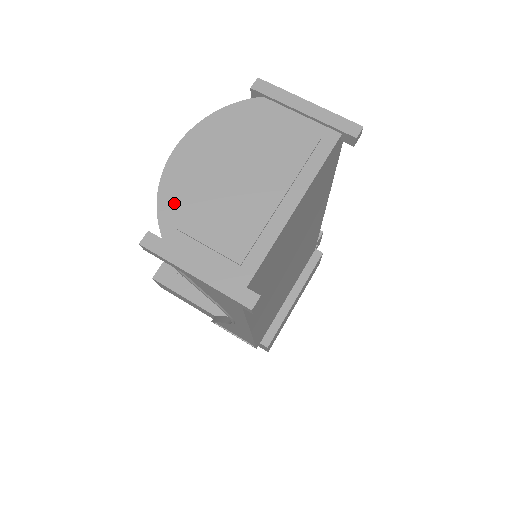
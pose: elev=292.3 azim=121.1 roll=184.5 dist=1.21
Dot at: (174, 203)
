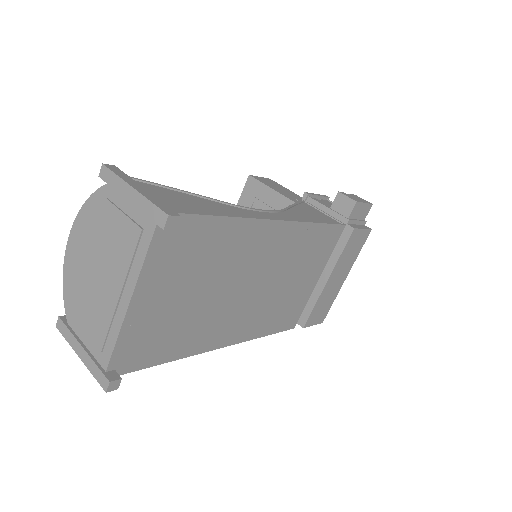
Dot at: (69, 293)
